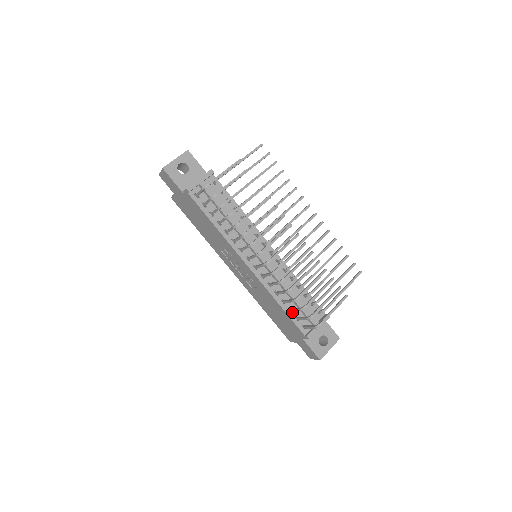
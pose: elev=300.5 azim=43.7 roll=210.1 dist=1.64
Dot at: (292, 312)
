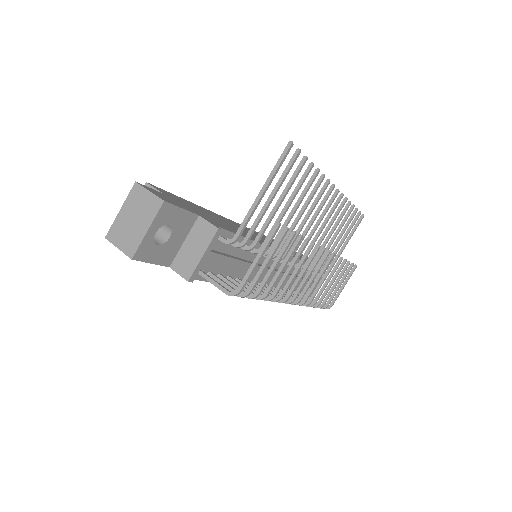
Dot at: (295, 291)
